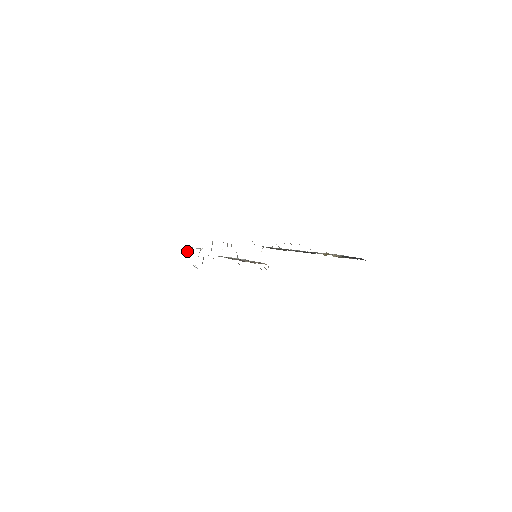
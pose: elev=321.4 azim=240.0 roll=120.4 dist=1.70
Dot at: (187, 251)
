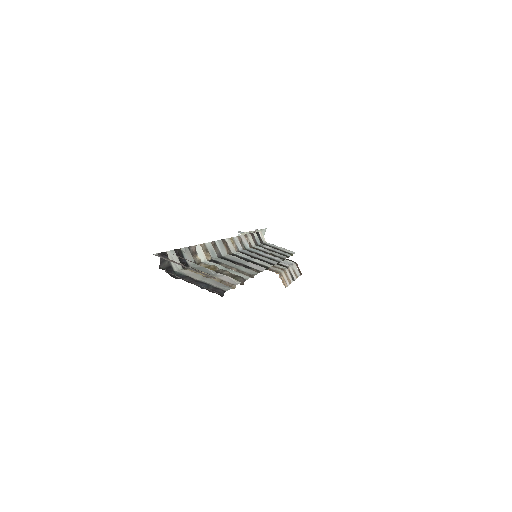
Dot at: occluded
